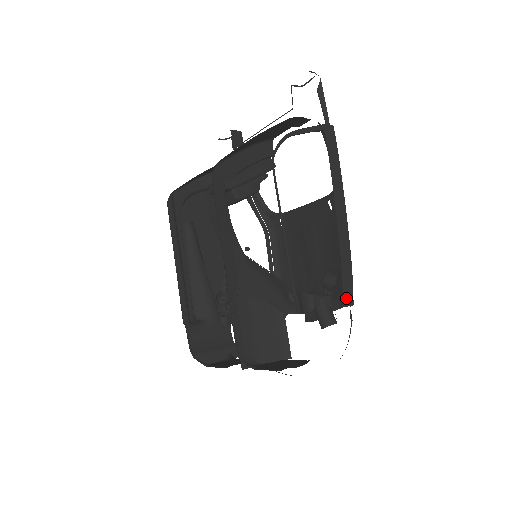
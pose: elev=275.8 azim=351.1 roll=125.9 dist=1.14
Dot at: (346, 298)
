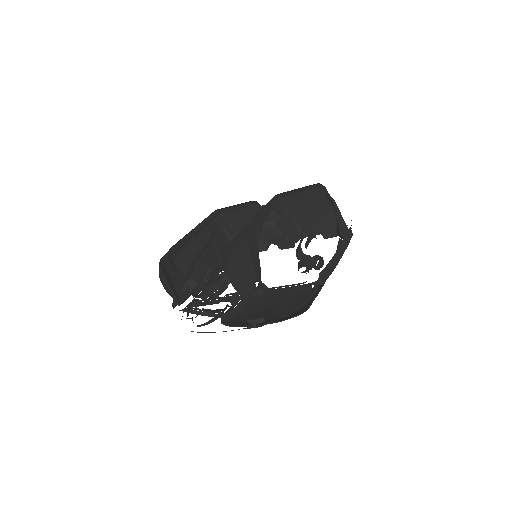
Dot at: (322, 275)
